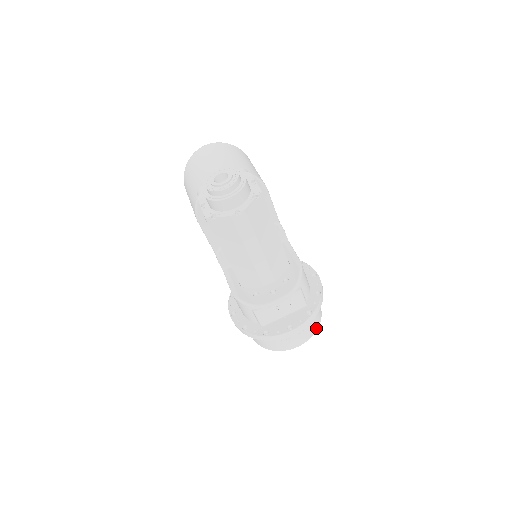
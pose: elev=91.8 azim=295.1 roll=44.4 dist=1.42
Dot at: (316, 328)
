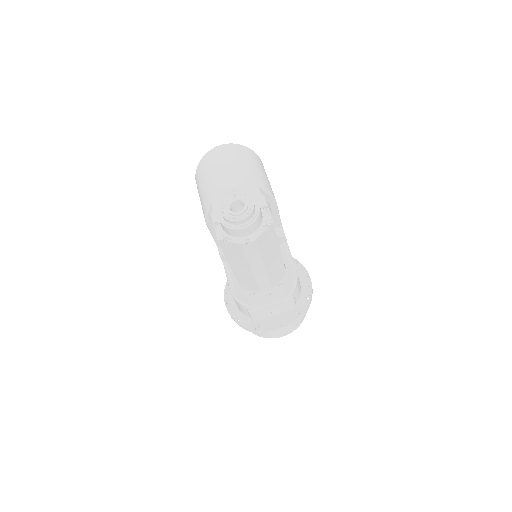
Dot at: (301, 322)
